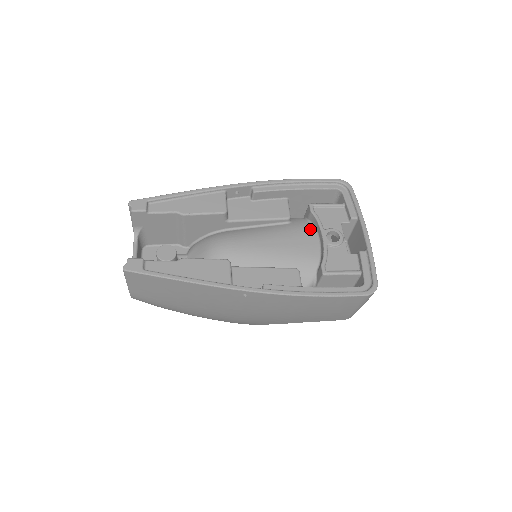
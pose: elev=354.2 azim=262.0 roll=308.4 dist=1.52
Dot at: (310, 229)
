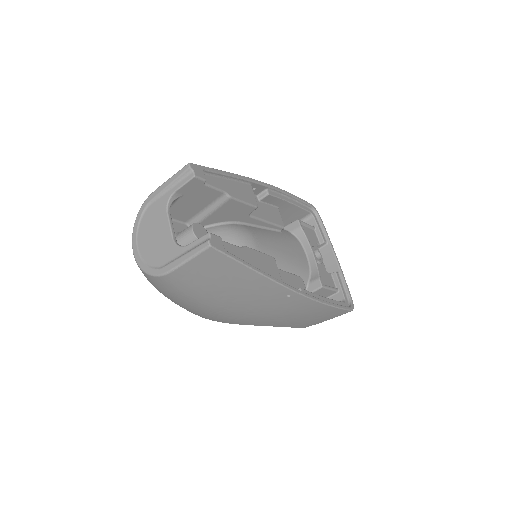
Dot at: (298, 242)
